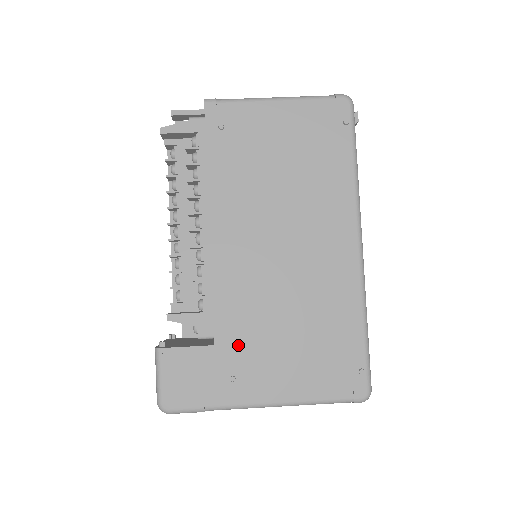
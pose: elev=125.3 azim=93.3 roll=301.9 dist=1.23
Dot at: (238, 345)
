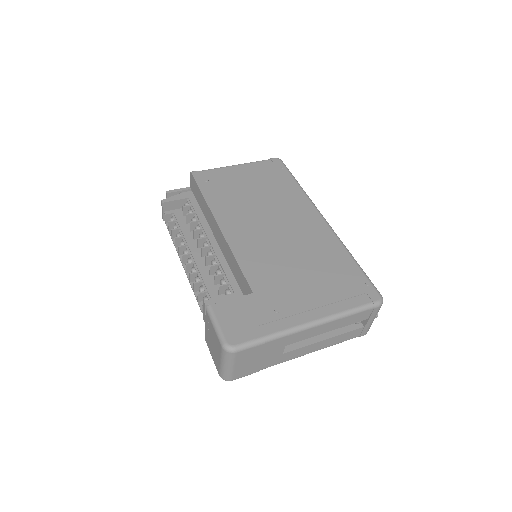
Dot at: (271, 289)
